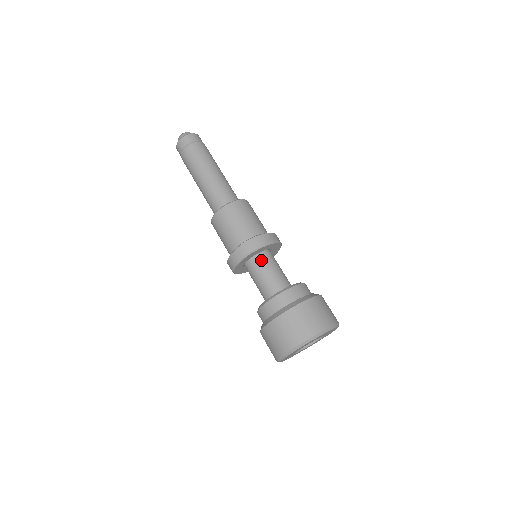
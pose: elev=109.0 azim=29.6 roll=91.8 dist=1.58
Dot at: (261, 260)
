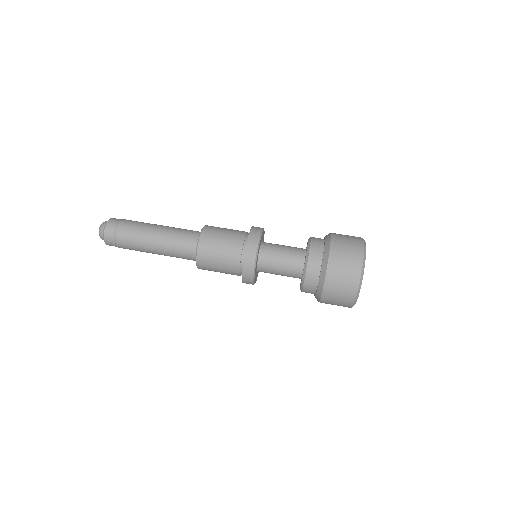
Dot at: (269, 243)
